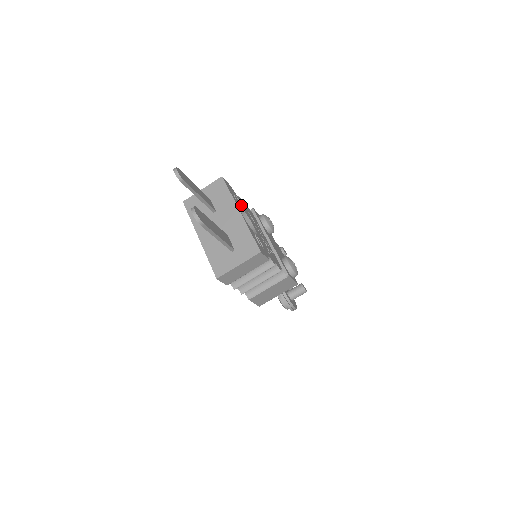
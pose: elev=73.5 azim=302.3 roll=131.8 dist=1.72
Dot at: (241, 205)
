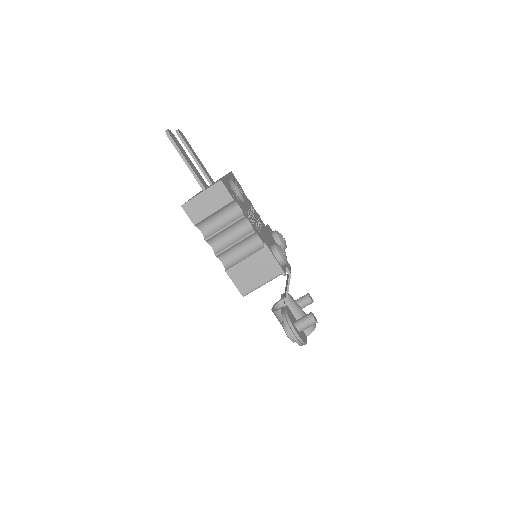
Dot at: (242, 194)
